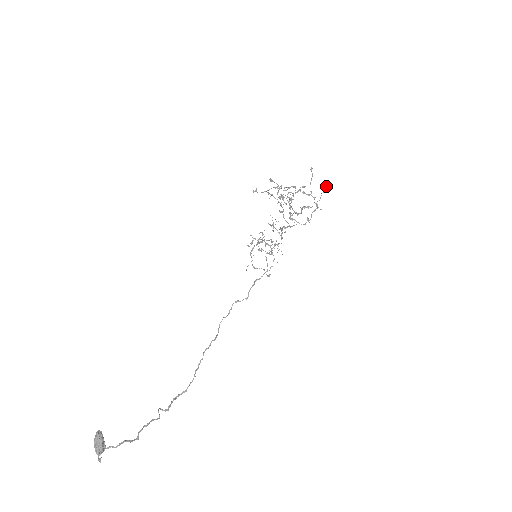
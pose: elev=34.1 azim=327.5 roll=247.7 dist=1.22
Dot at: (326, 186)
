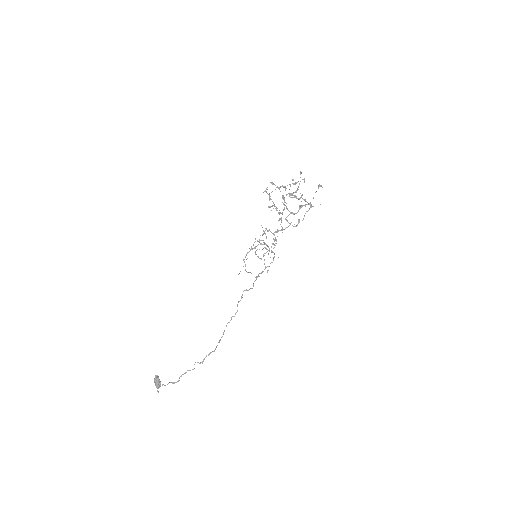
Dot at: (318, 186)
